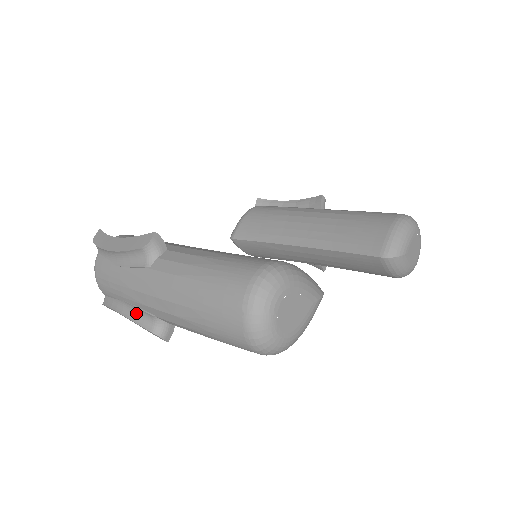
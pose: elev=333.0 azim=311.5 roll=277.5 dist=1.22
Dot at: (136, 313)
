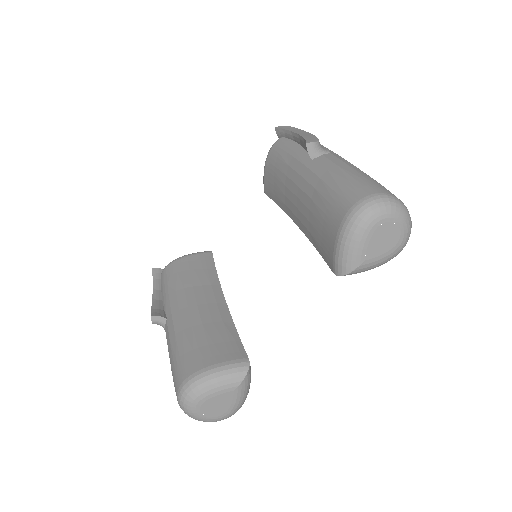
Dot at: occluded
